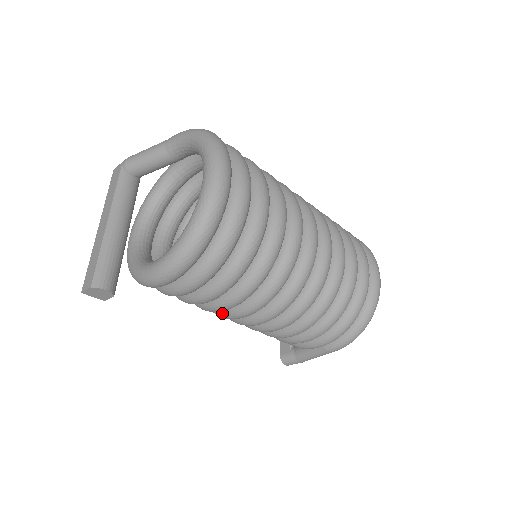
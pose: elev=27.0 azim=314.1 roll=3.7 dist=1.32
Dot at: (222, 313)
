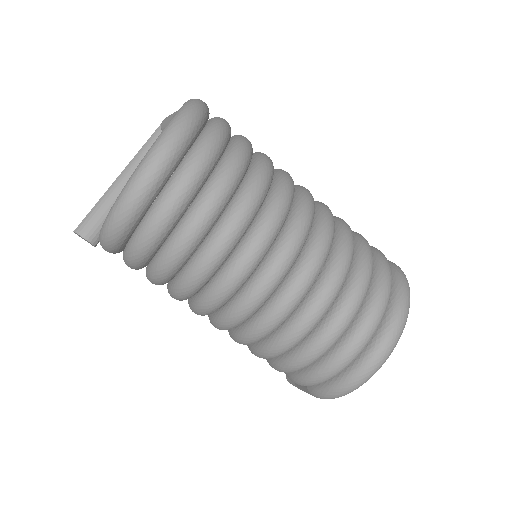
Dot at: occluded
